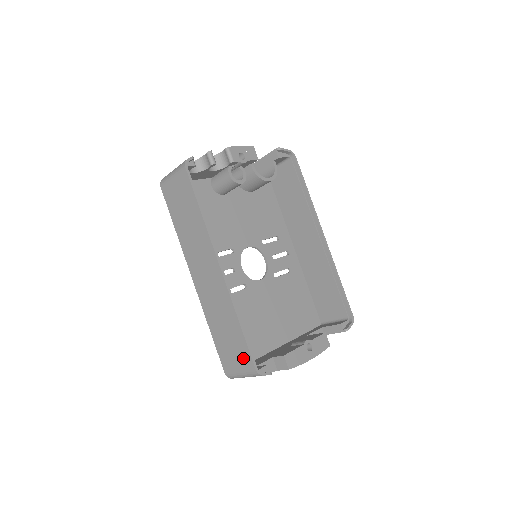
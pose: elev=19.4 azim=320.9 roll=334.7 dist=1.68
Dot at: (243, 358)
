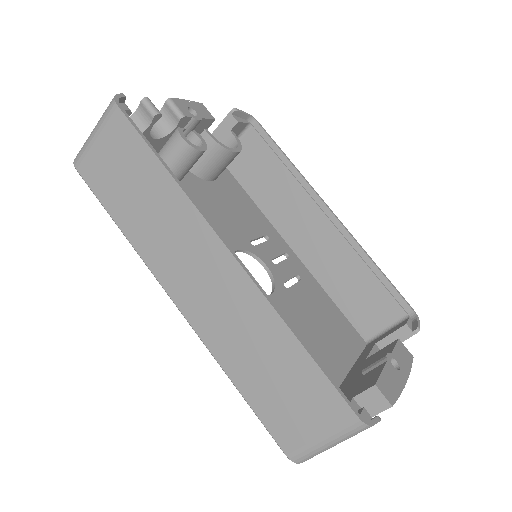
Dot at: (323, 407)
